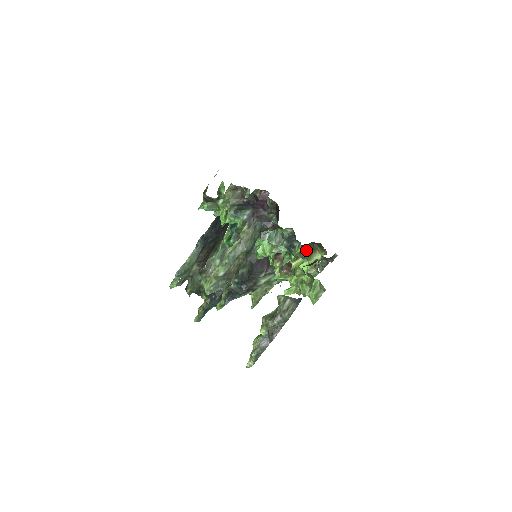
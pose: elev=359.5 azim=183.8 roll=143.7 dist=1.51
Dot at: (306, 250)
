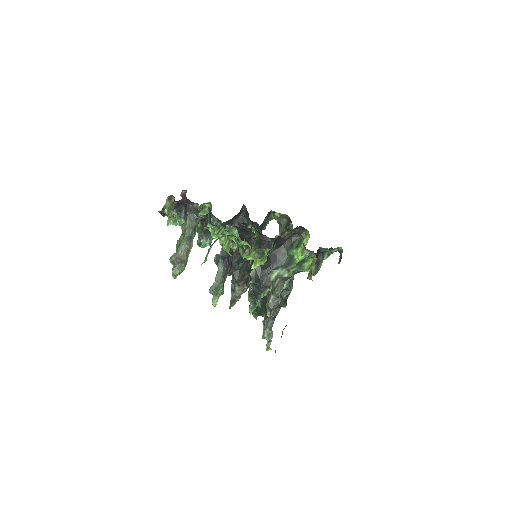
Dot at: (299, 238)
